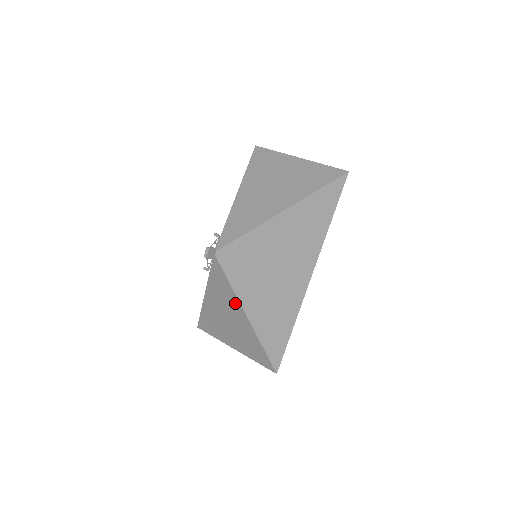
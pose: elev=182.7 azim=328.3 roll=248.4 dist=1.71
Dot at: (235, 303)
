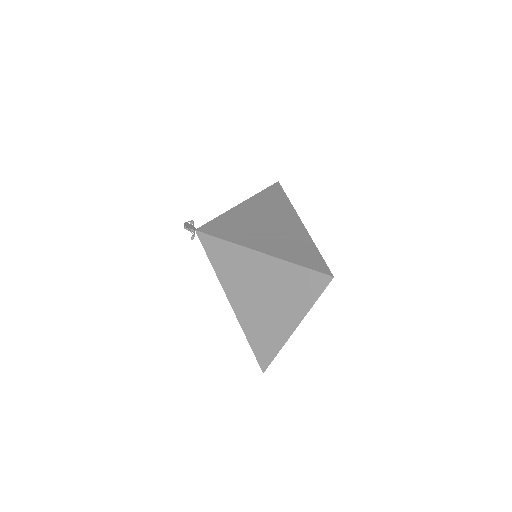
Dot at: (240, 254)
